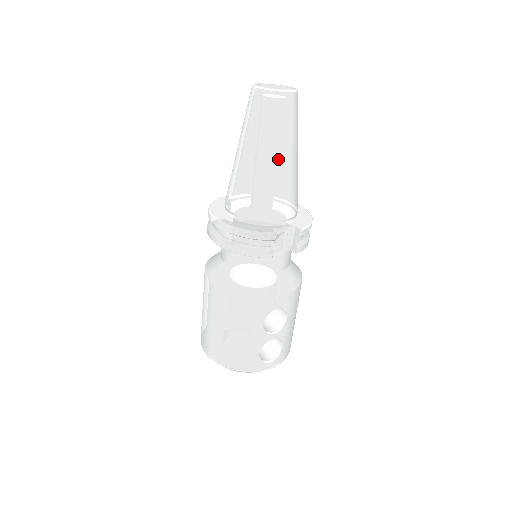
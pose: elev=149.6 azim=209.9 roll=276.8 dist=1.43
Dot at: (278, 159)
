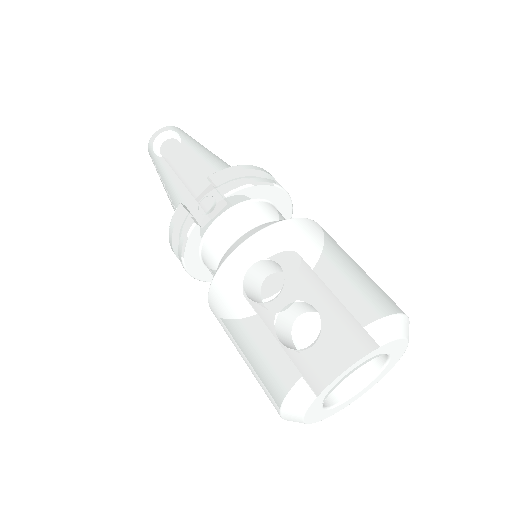
Dot at: (170, 166)
